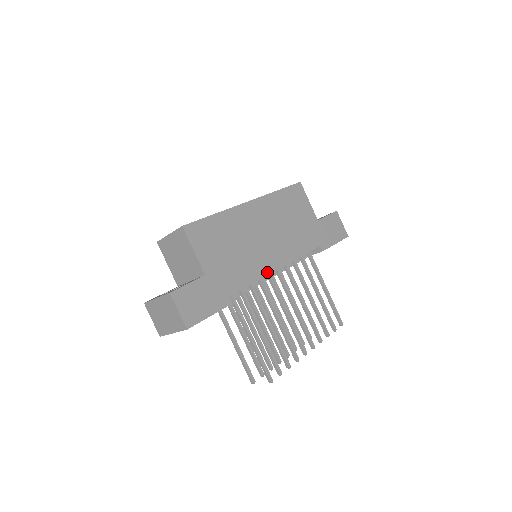
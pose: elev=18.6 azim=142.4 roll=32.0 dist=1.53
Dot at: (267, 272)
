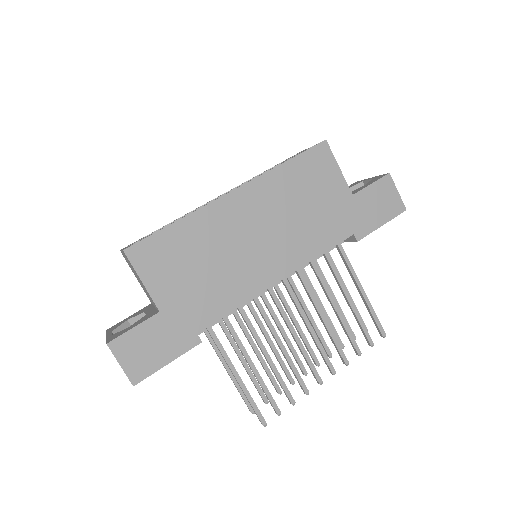
Dot at: (259, 290)
